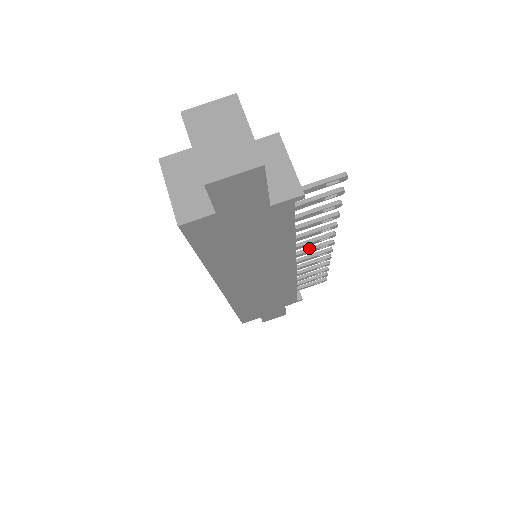
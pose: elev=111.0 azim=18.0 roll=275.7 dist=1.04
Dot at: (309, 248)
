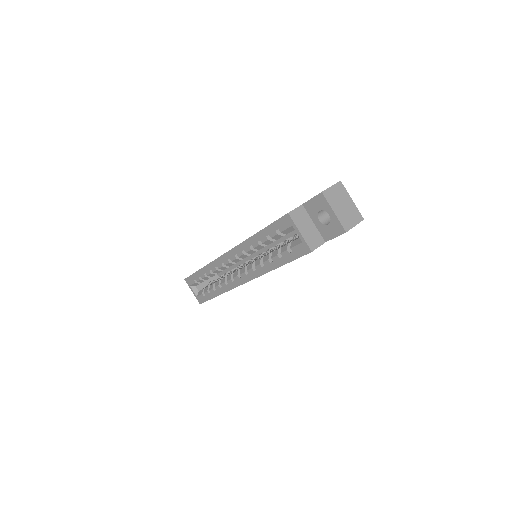
Dot at: occluded
